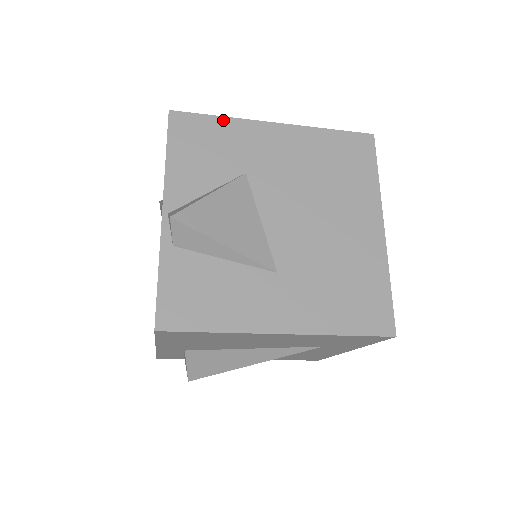
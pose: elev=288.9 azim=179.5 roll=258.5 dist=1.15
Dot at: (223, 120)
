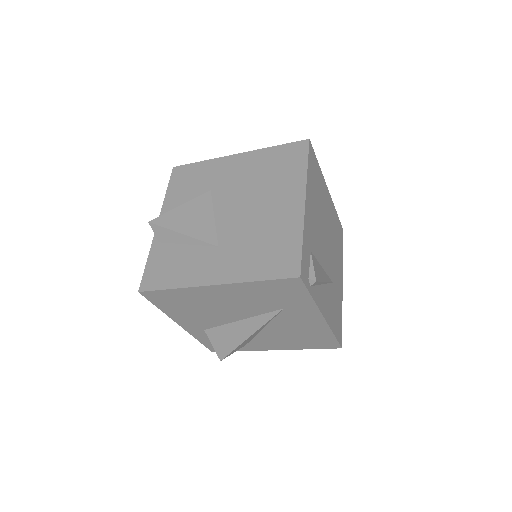
Dot at: (203, 163)
